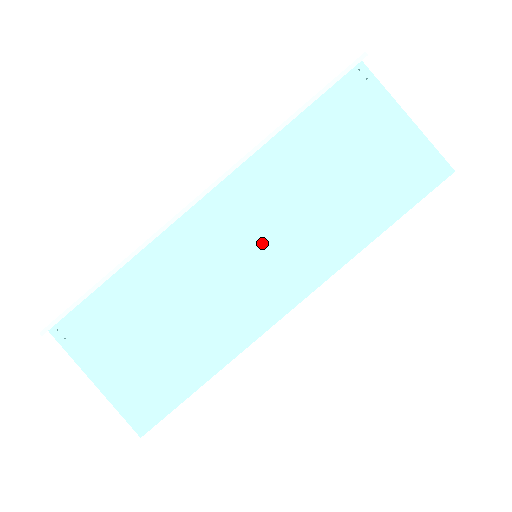
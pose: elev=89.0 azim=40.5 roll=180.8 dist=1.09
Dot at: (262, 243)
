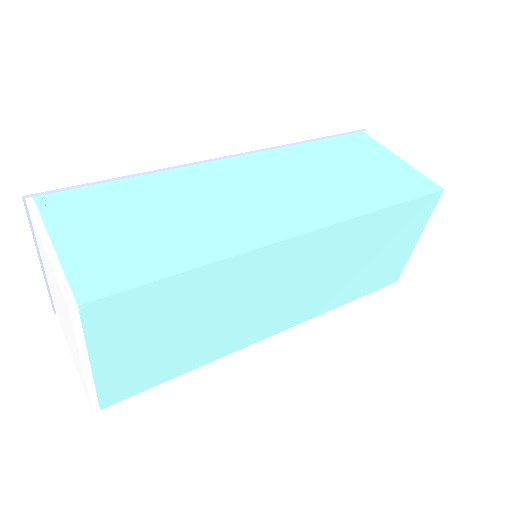
Dot at: (275, 190)
